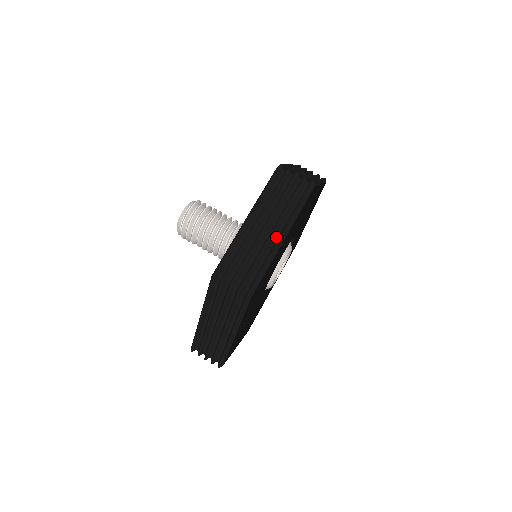
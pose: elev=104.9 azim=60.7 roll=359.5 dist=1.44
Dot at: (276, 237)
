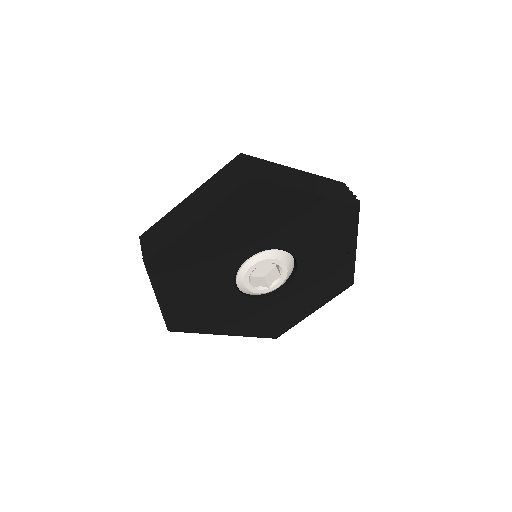
Dot at: occluded
